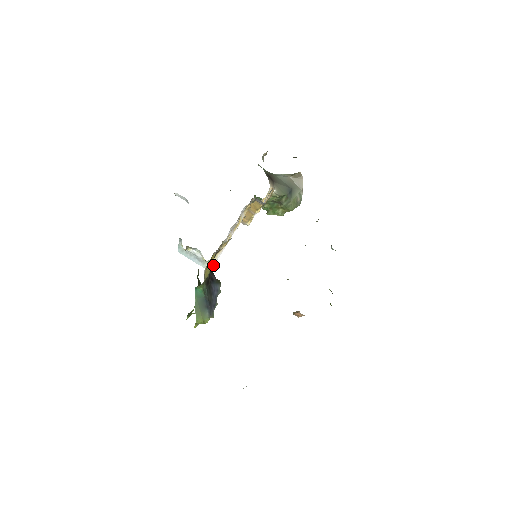
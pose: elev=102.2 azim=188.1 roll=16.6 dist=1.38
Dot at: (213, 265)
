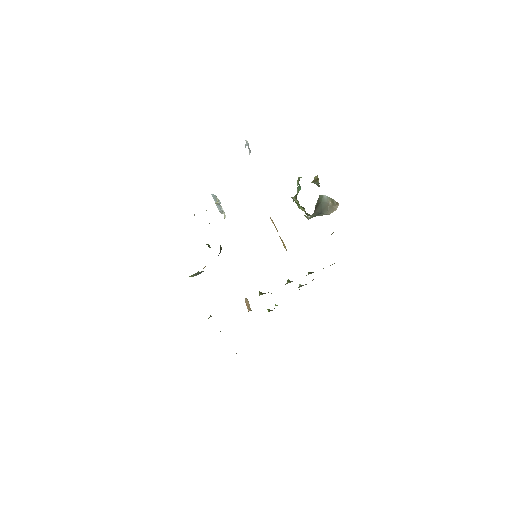
Dot at: occluded
